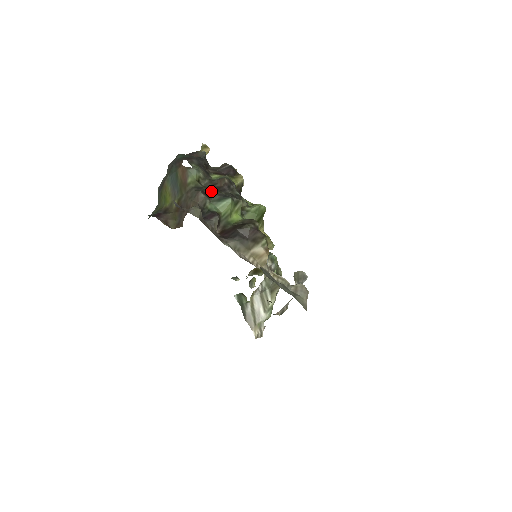
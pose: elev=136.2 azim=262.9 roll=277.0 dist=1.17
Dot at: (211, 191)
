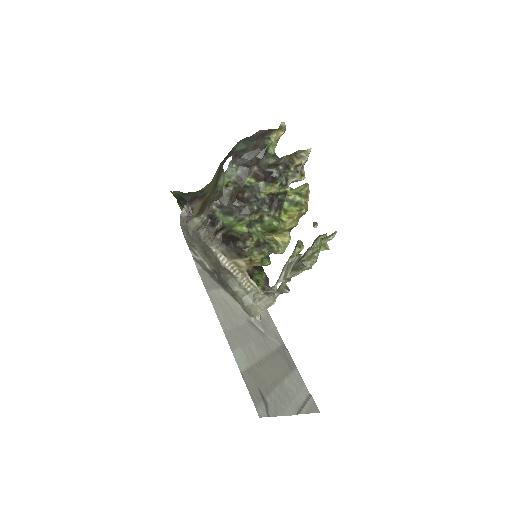
Dot at: (229, 200)
